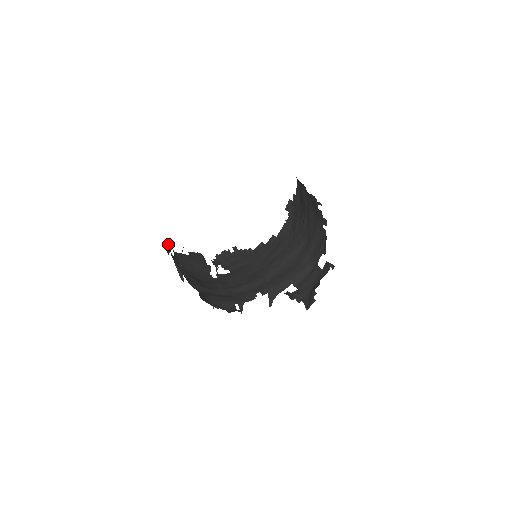
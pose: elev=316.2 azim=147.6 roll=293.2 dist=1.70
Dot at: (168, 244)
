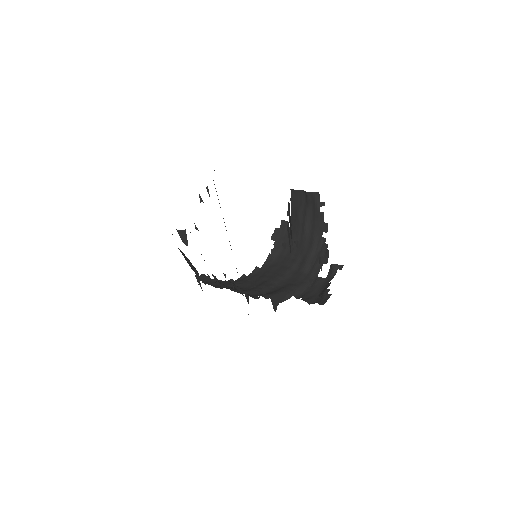
Dot at: occluded
